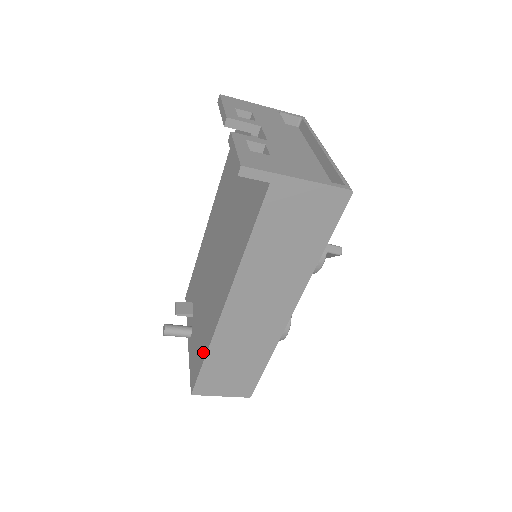
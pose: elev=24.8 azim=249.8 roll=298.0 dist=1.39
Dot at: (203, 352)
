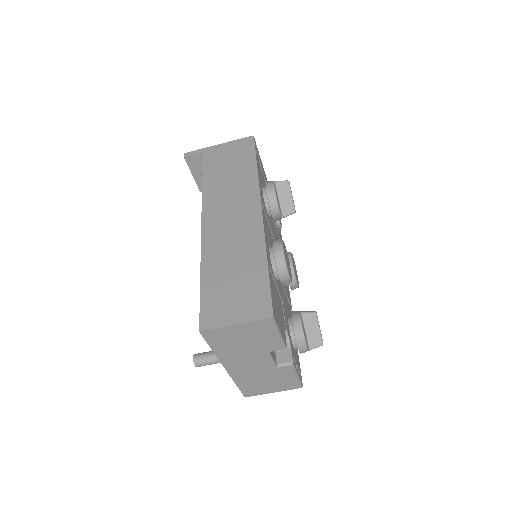
Dot at: occluded
